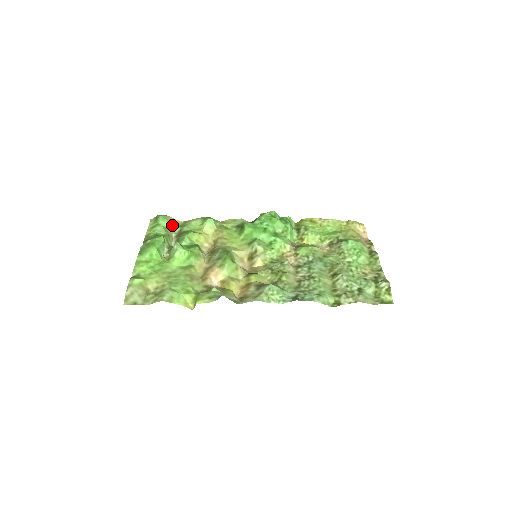
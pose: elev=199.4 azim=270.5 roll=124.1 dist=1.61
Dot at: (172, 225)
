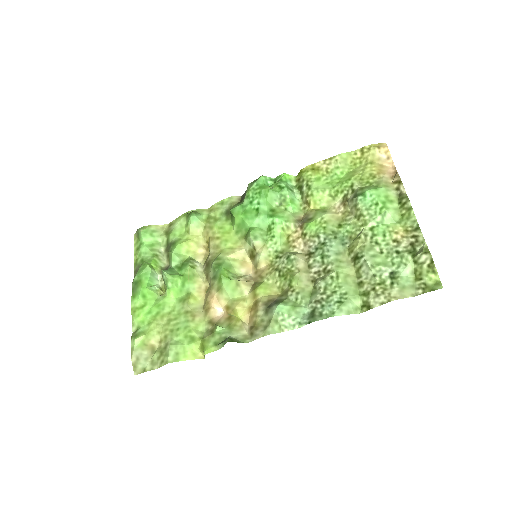
Dot at: (157, 236)
